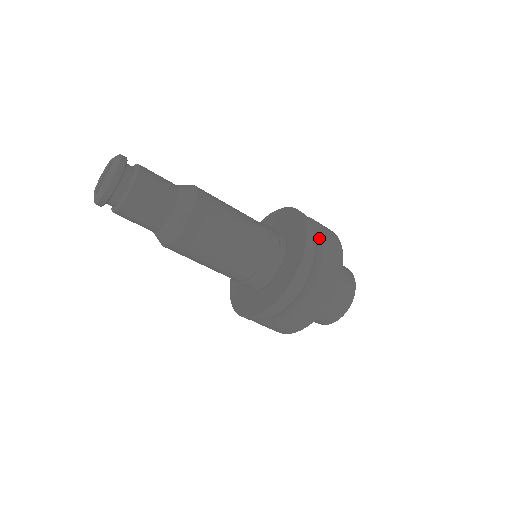
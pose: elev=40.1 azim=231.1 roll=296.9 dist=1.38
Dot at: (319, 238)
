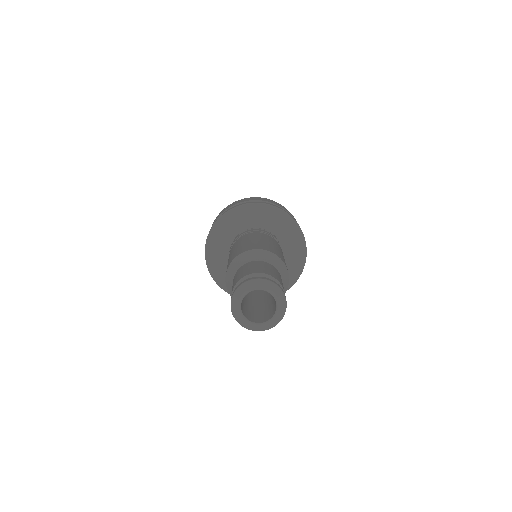
Dot at: occluded
